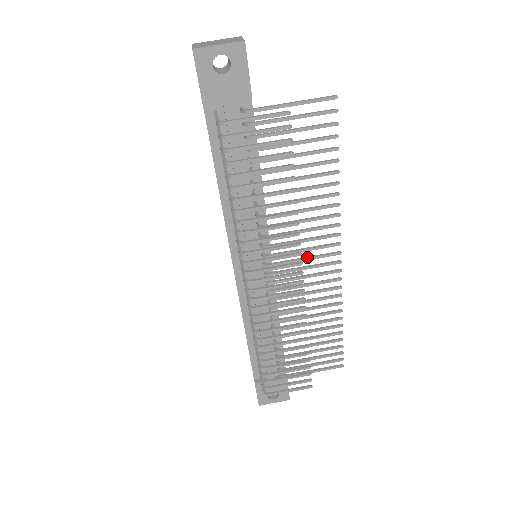
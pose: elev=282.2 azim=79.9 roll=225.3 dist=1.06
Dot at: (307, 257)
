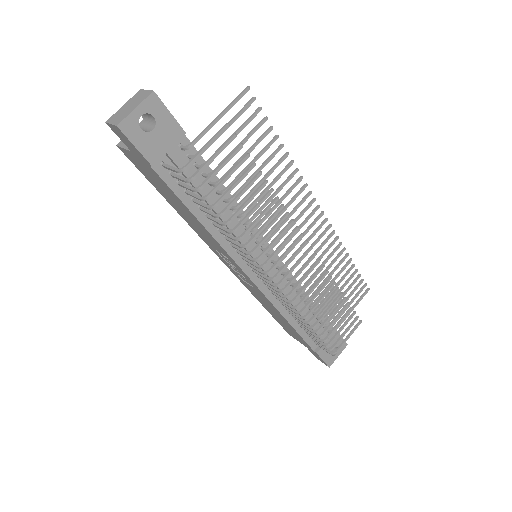
Dot at: occluded
